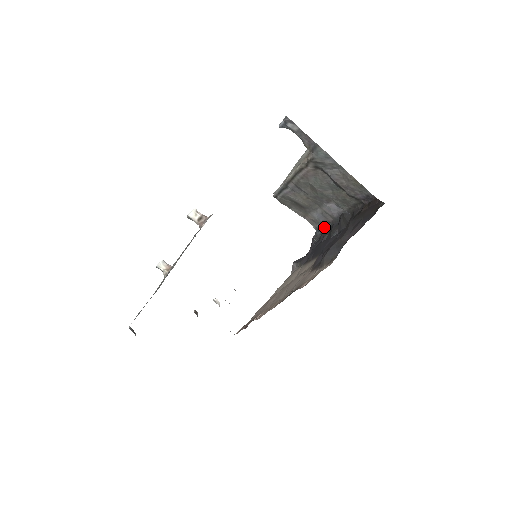
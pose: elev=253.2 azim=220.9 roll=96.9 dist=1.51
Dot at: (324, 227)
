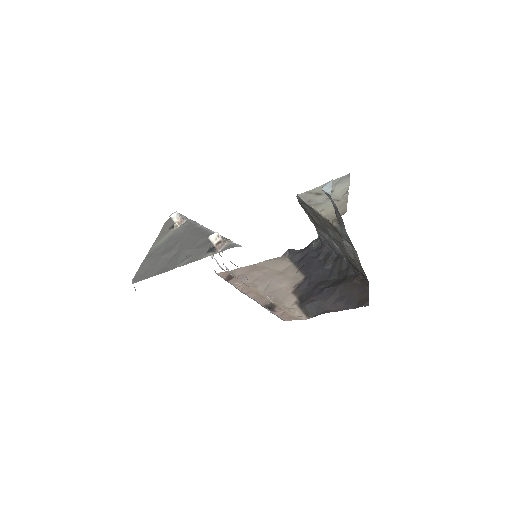
Dot at: (325, 245)
